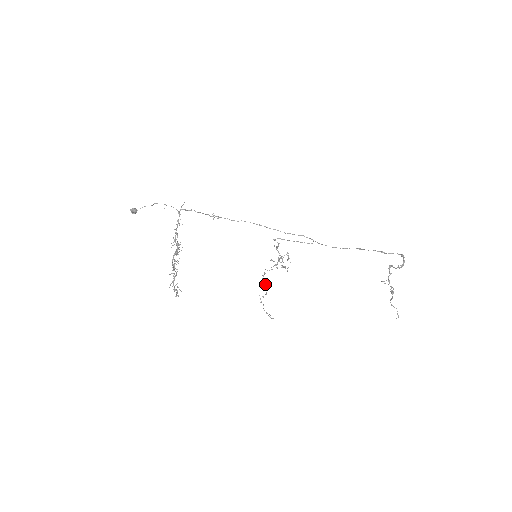
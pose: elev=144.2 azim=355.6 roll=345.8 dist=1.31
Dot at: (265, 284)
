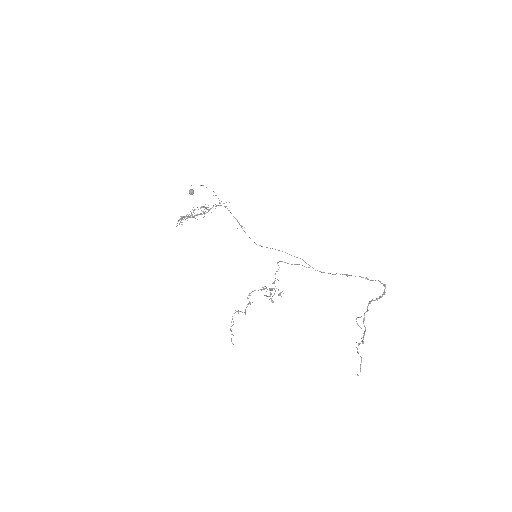
Dot at: (246, 307)
